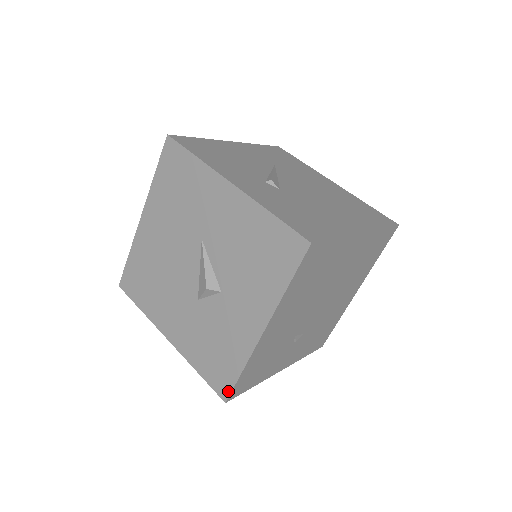
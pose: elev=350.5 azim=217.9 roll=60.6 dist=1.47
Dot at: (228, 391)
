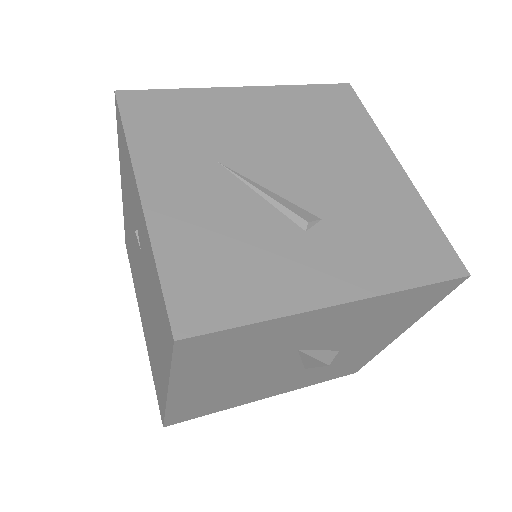
Dot at: (359, 369)
